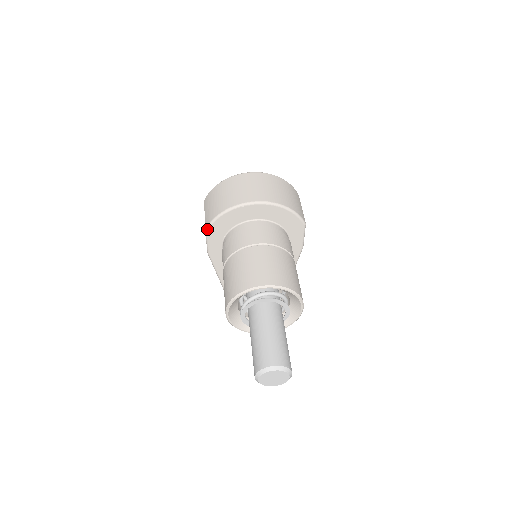
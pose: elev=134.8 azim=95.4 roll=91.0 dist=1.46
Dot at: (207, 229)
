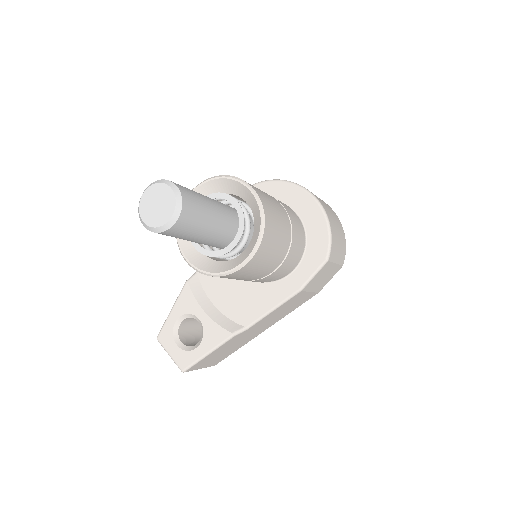
Dot at: occluded
